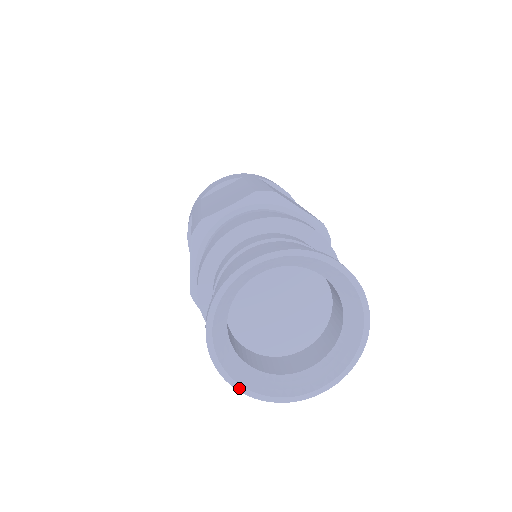
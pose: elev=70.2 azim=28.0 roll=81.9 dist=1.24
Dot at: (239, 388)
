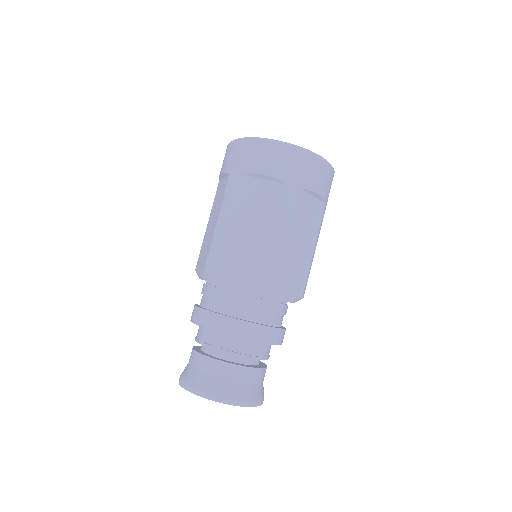
Dot at: occluded
